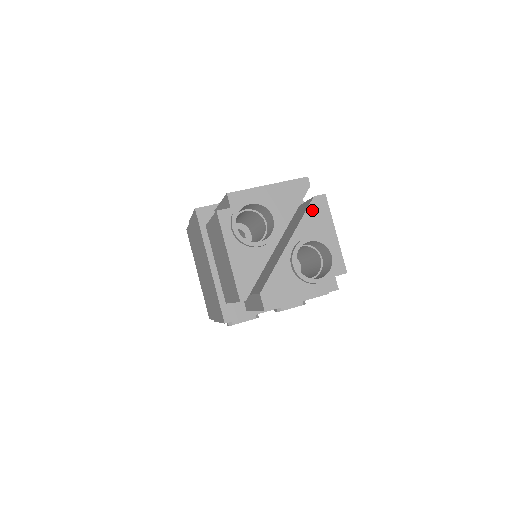
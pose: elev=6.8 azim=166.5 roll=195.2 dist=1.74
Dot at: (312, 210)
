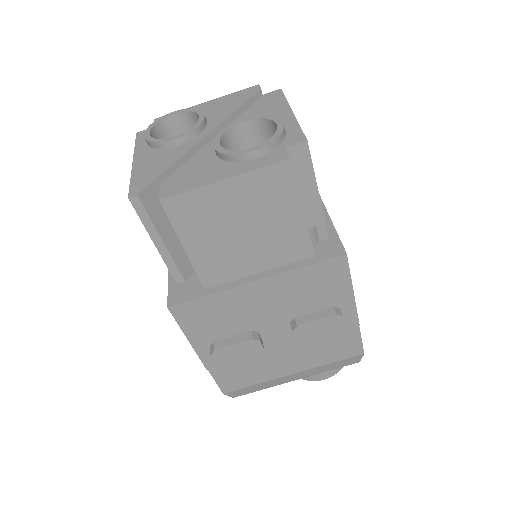
Dot at: (259, 104)
